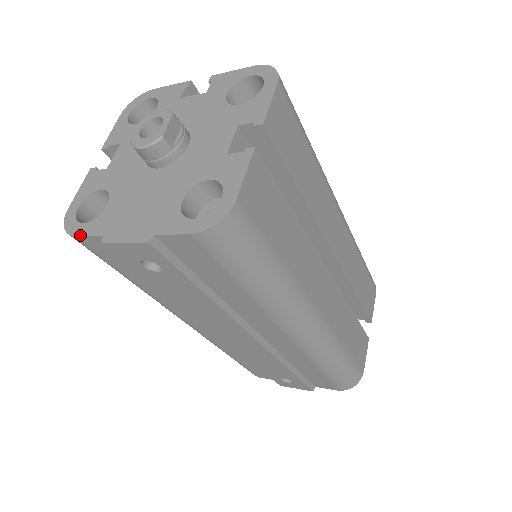
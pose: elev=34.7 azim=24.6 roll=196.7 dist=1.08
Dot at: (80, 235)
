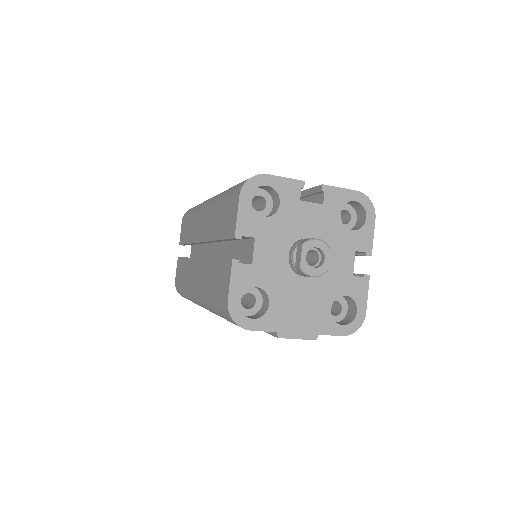
Dot at: (255, 330)
